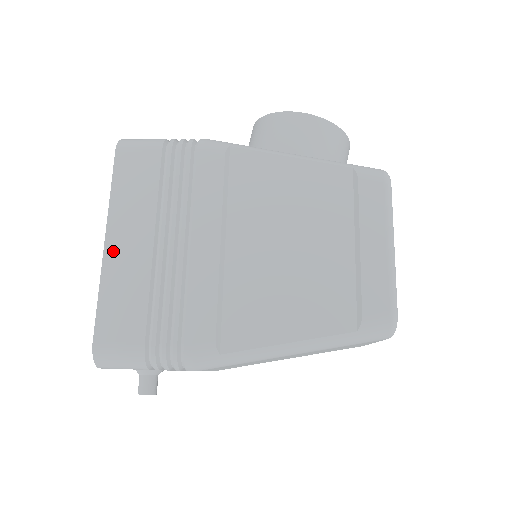
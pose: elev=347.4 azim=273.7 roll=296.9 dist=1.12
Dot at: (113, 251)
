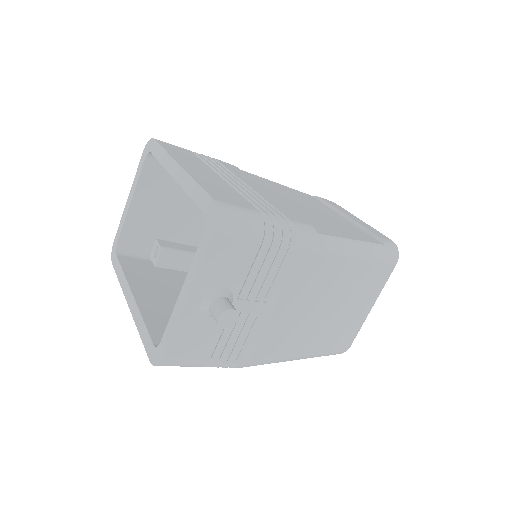
Dot at: (190, 169)
